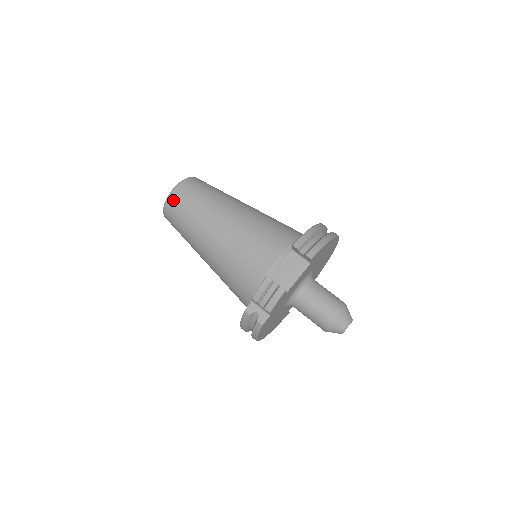
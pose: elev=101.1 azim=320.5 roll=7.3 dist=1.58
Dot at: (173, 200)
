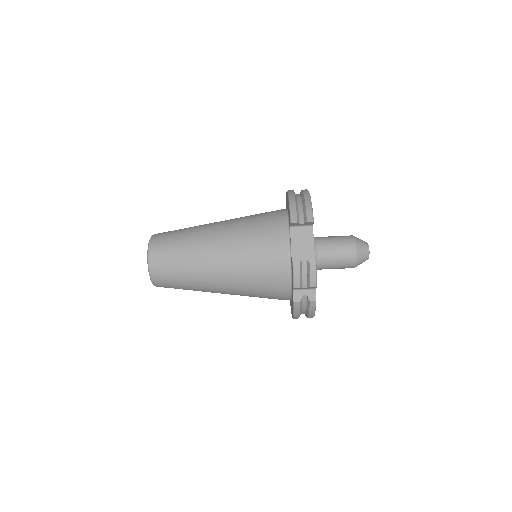
Dot at: (156, 267)
